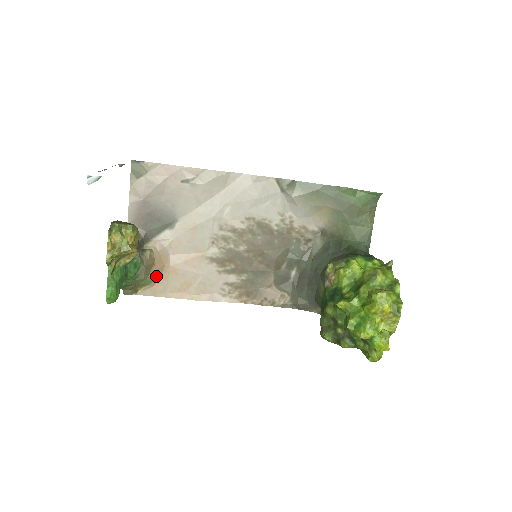
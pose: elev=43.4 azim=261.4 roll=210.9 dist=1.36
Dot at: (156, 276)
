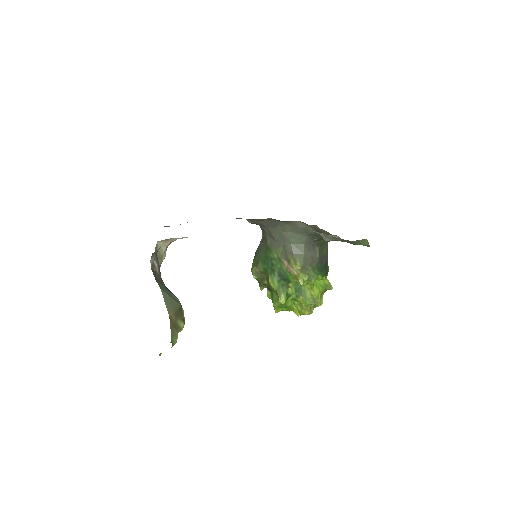
Dot at: occluded
